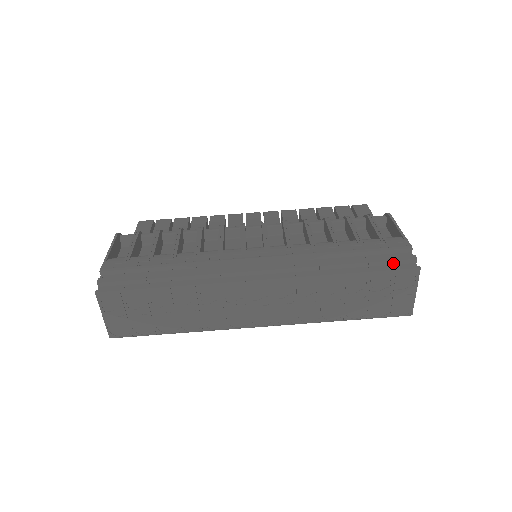
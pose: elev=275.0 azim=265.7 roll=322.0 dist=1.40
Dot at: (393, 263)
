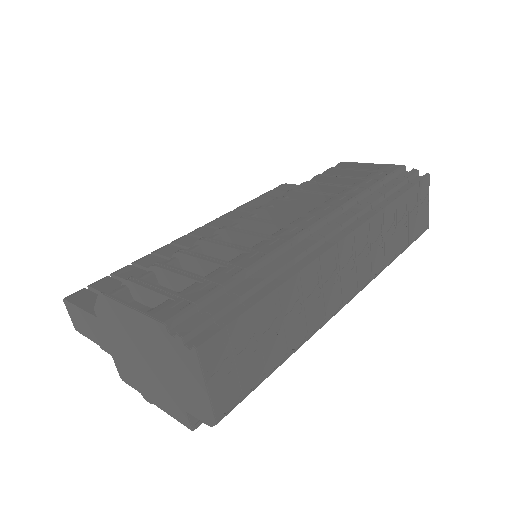
Dot at: (408, 180)
